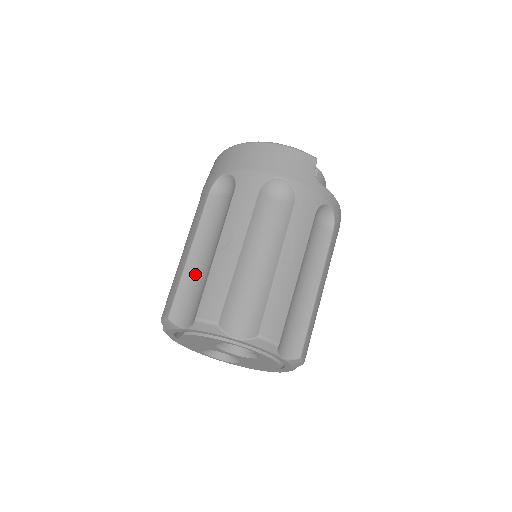
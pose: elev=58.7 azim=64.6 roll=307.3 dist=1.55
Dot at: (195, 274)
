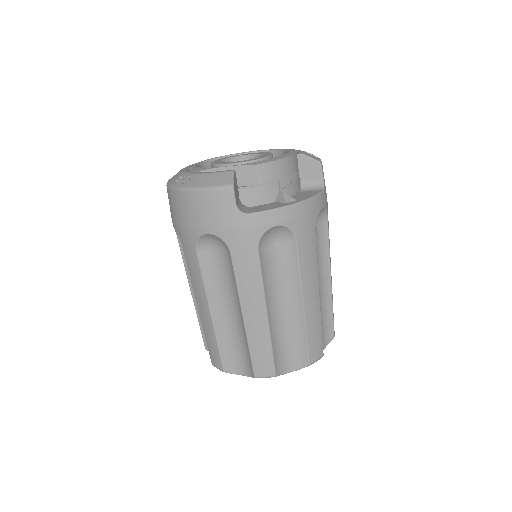
Dot at: occluded
